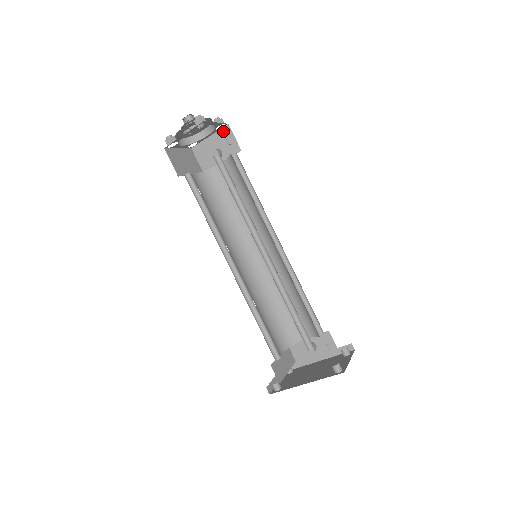
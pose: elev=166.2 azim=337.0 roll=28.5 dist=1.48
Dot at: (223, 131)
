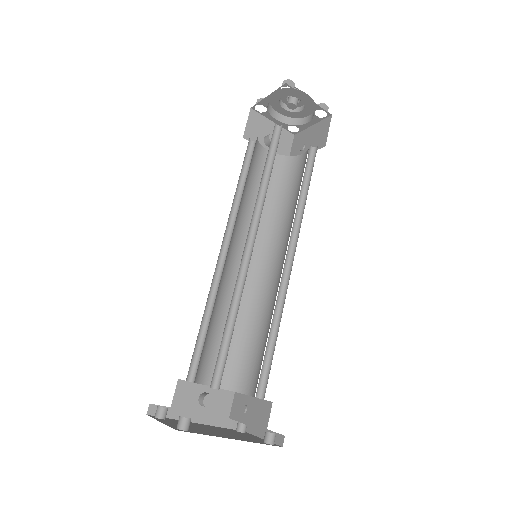
Dot at: (286, 133)
